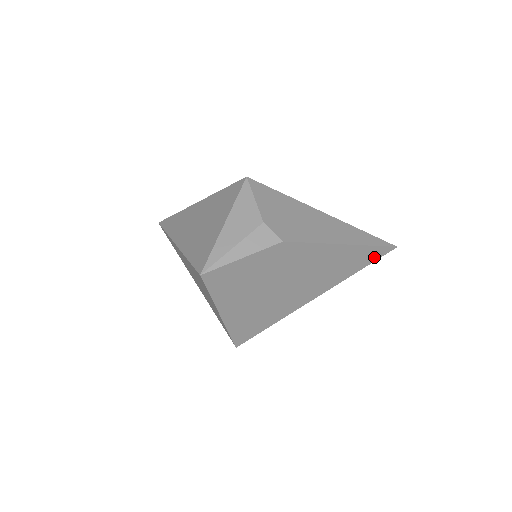
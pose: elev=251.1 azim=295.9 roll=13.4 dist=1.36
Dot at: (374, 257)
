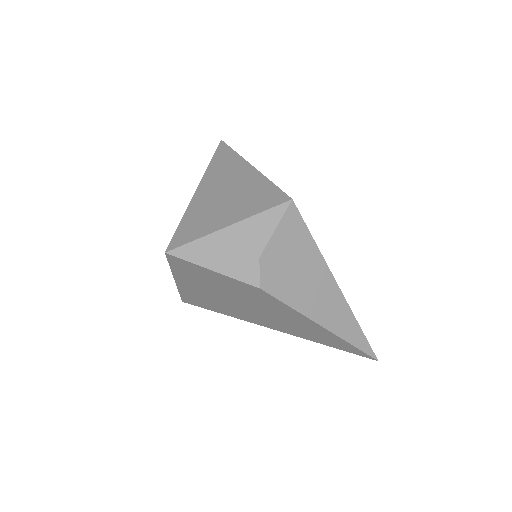
Dot at: (349, 350)
